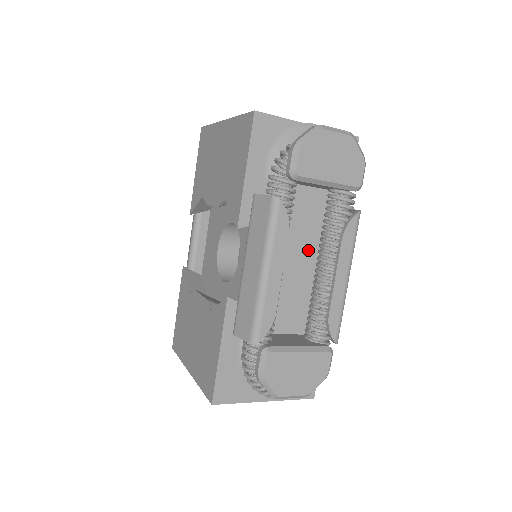
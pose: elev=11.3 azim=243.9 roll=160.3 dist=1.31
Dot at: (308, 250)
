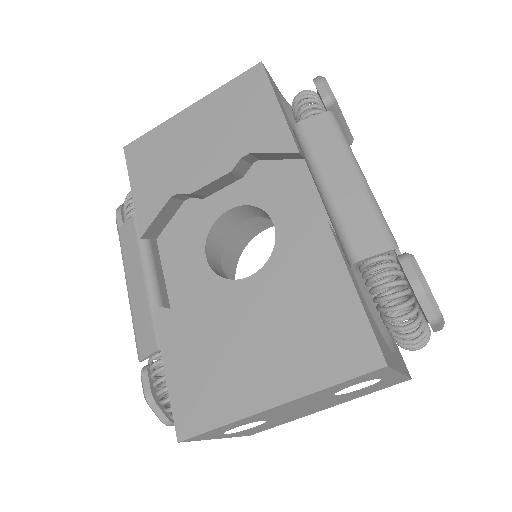
Dot at: occluded
